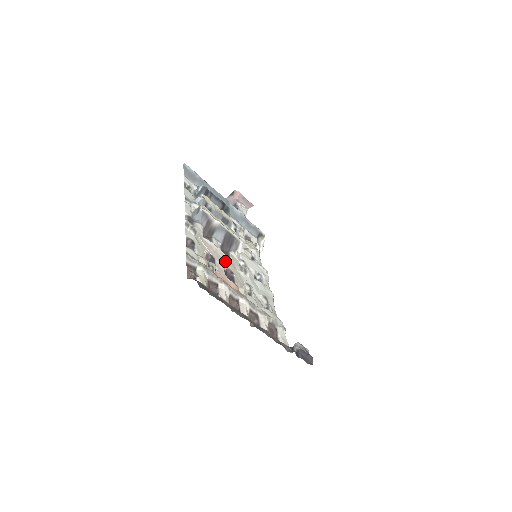
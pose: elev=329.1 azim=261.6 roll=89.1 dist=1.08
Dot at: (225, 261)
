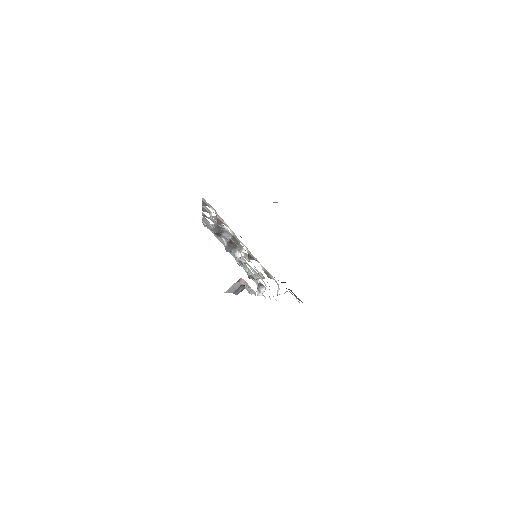
Dot at: occluded
